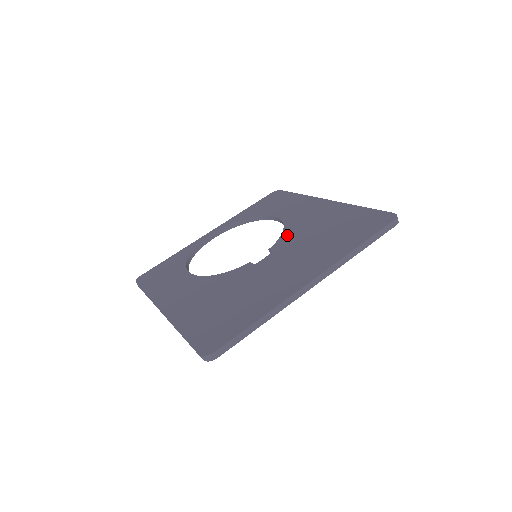
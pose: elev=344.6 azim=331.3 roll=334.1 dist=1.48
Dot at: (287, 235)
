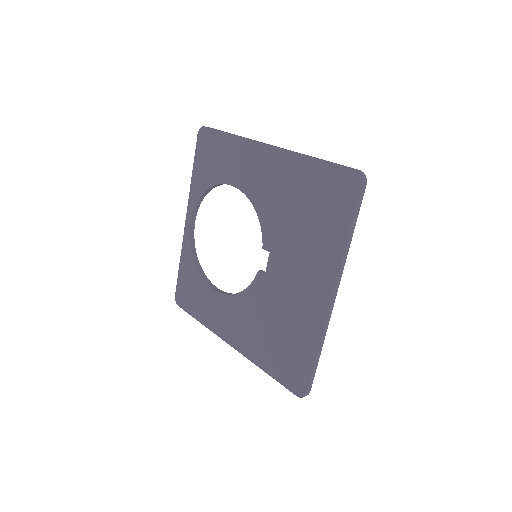
Dot at: (266, 222)
